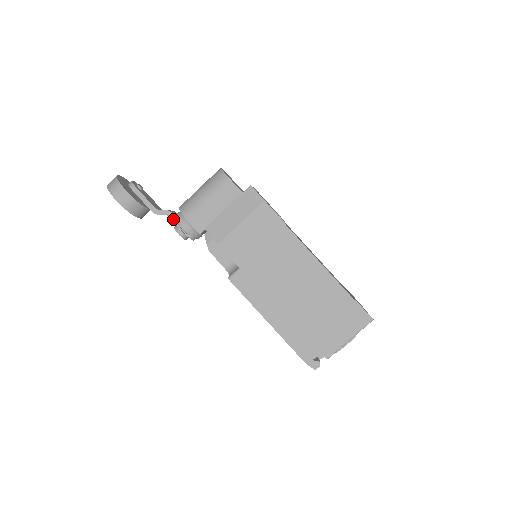
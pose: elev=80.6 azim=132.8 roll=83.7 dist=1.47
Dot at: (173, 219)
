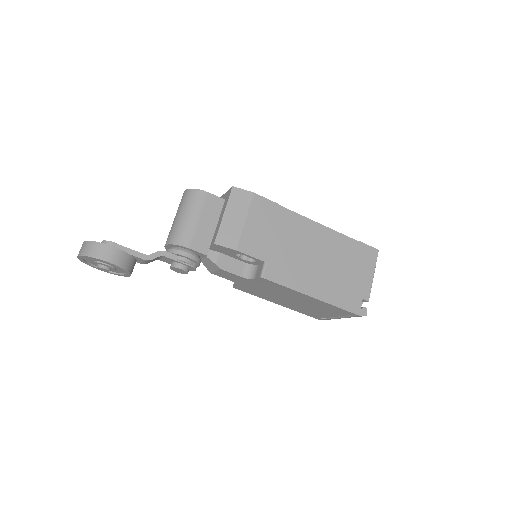
Dot at: (169, 257)
